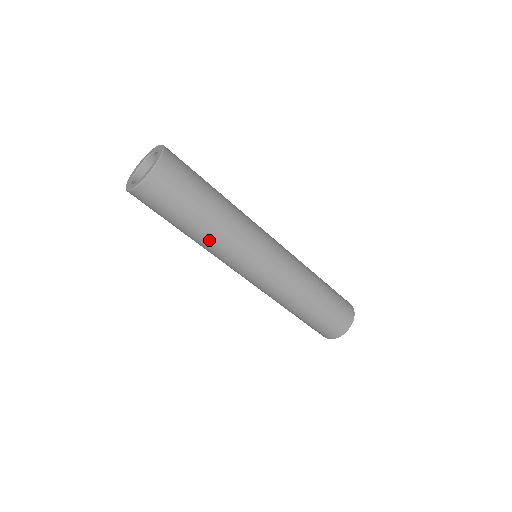
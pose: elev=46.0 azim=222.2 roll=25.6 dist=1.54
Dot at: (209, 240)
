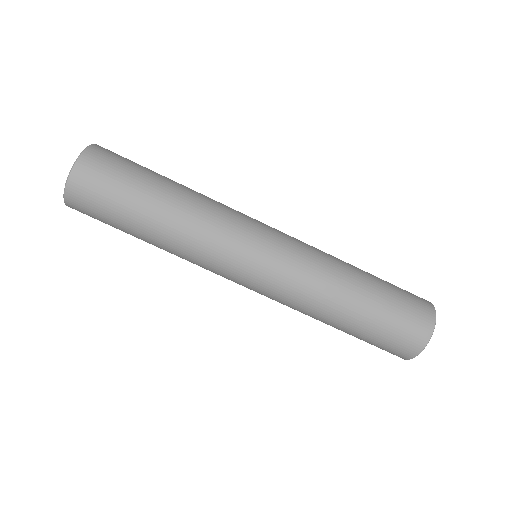
Dot at: (172, 238)
